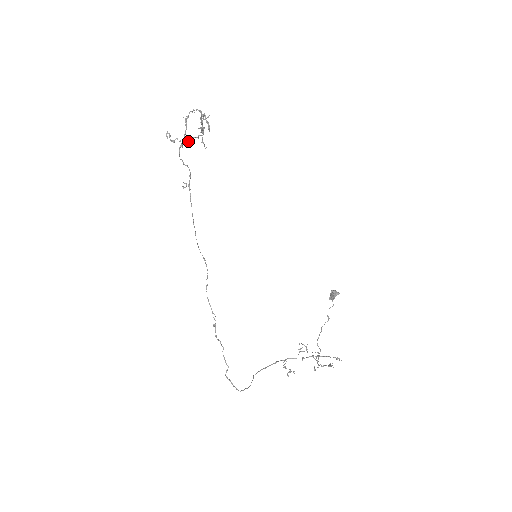
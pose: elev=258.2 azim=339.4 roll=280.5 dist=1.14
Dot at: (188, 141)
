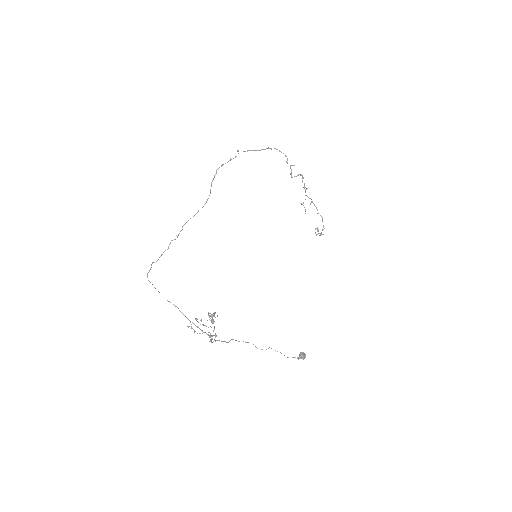
Dot at: (321, 233)
